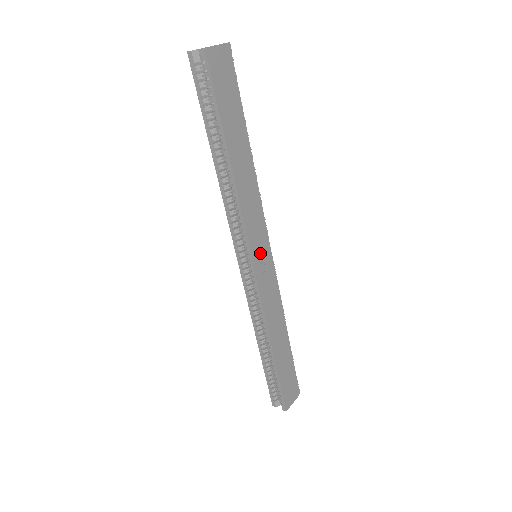
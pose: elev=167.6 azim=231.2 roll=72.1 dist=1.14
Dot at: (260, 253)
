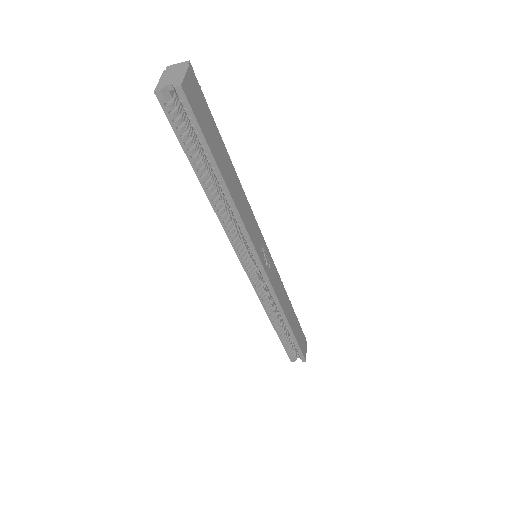
Dot at: (263, 254)
